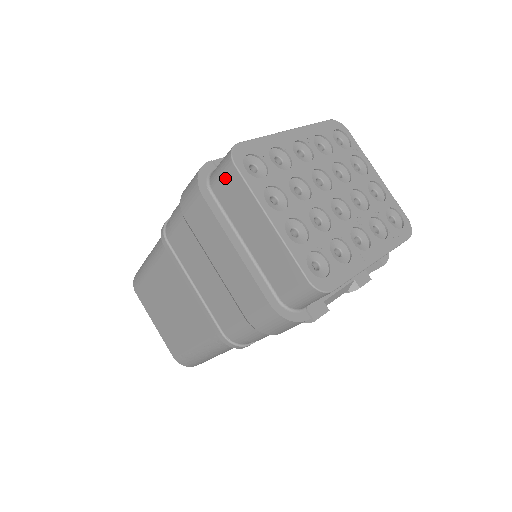
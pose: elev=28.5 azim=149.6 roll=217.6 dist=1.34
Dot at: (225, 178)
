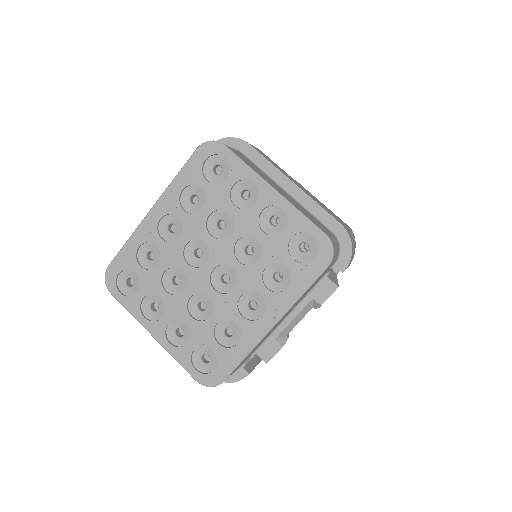
Dot at: occluded
